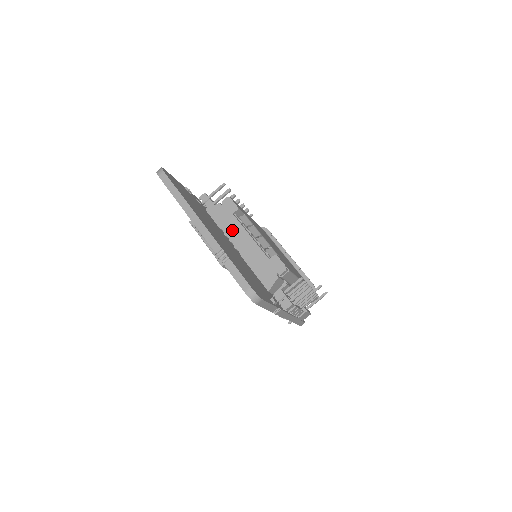
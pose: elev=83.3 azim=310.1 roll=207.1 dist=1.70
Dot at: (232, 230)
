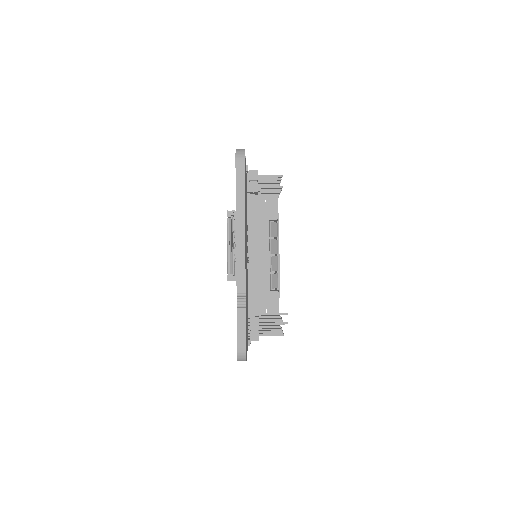
Dot at: (257, 235)
